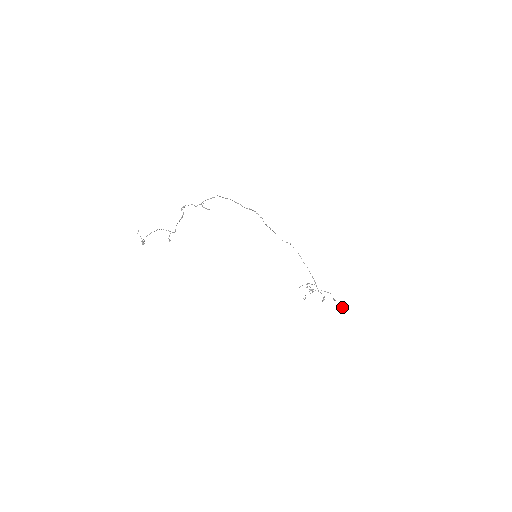
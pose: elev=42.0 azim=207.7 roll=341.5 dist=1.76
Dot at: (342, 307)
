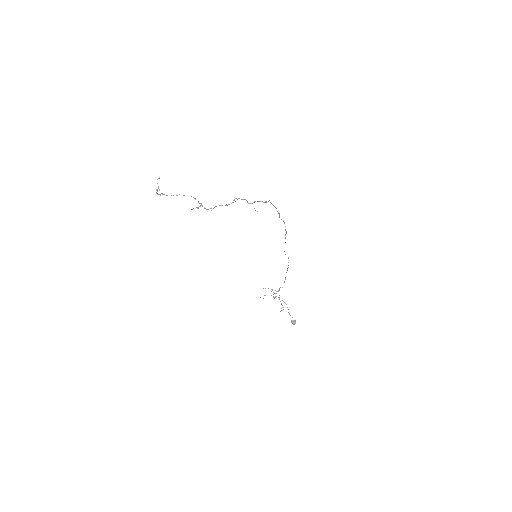
Dot at: (294, 324)
